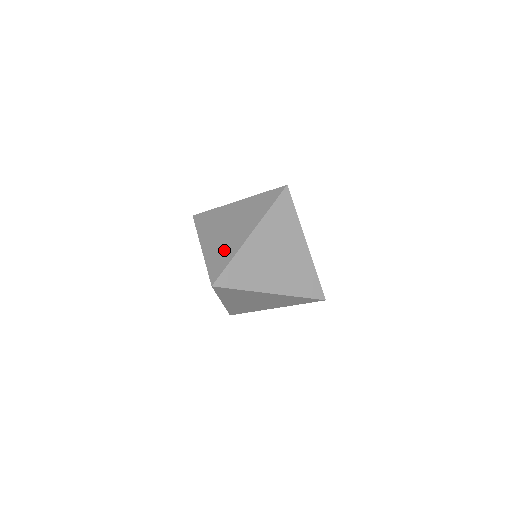
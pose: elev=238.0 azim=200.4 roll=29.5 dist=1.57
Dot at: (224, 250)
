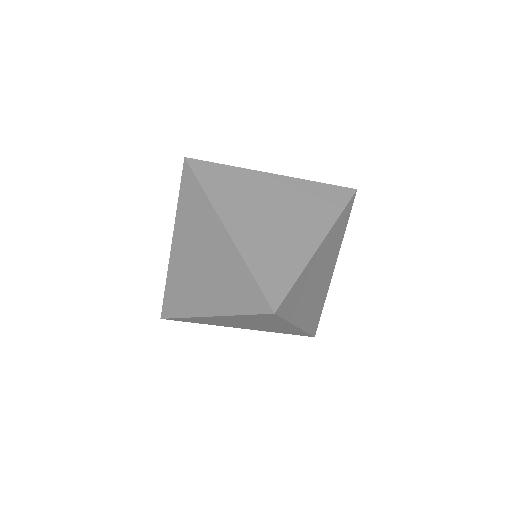
Dot at: (229, 278)
